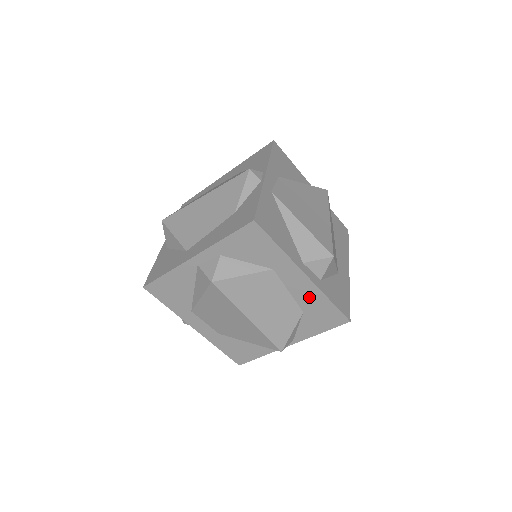
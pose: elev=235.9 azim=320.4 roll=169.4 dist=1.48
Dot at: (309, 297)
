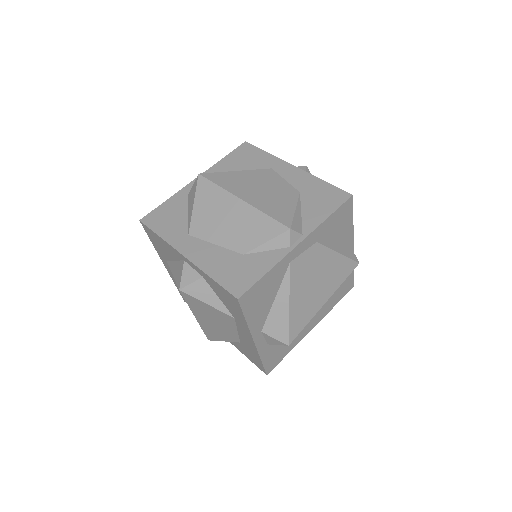
Dot at: (249, 346)
